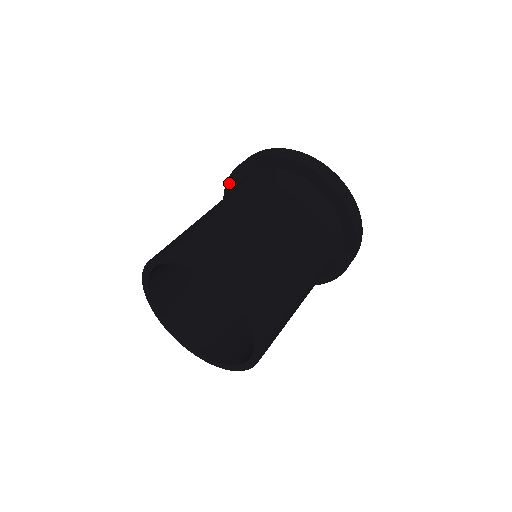
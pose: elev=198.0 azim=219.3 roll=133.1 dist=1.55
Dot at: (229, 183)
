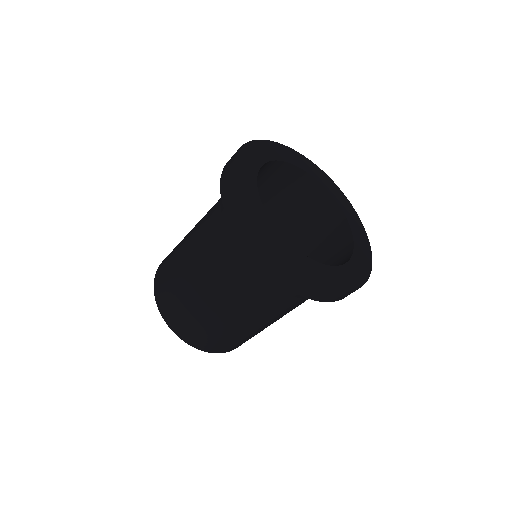
Dot at: occluded
